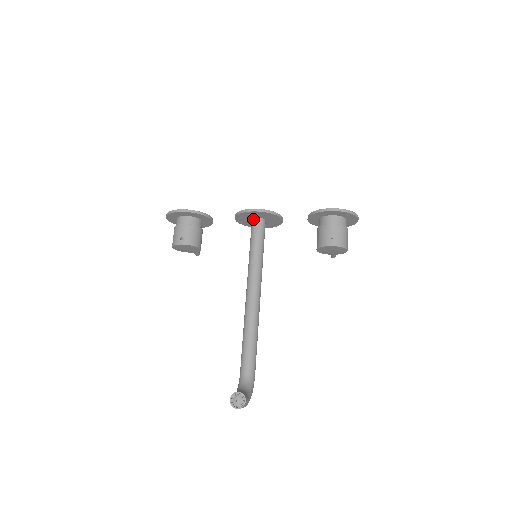
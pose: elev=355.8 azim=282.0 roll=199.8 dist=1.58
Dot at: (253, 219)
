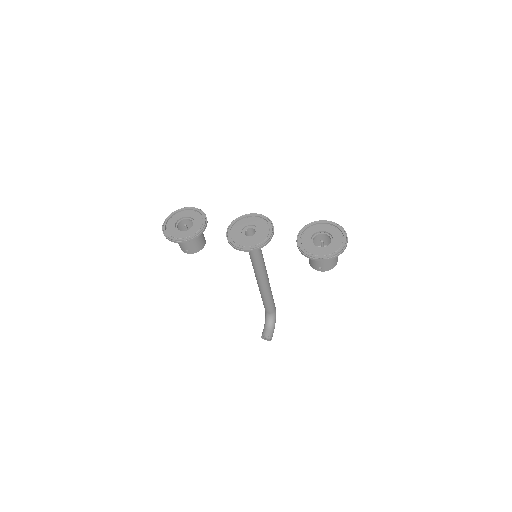
Dot at: (244, 237)
